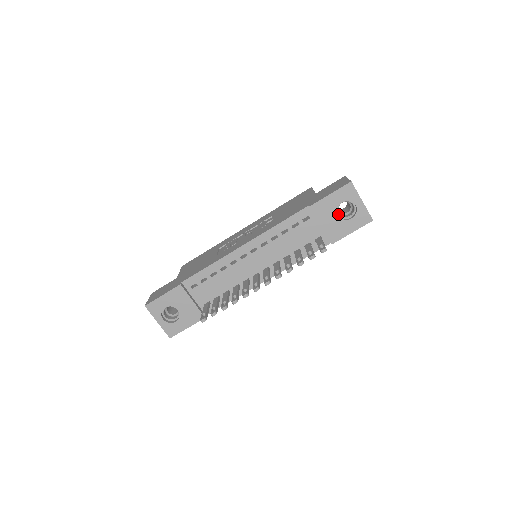
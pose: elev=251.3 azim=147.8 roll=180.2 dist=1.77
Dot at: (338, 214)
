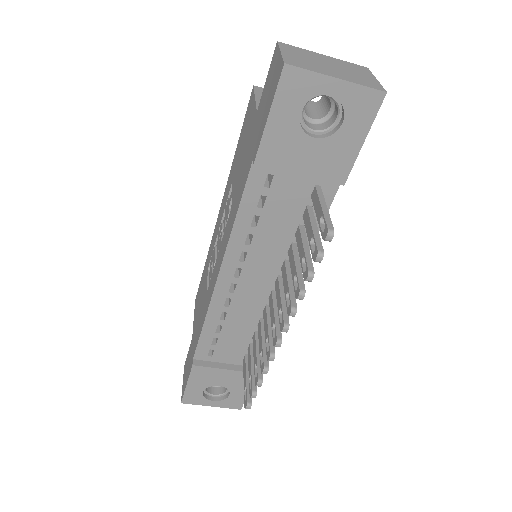
Dot at: (313, 133)
